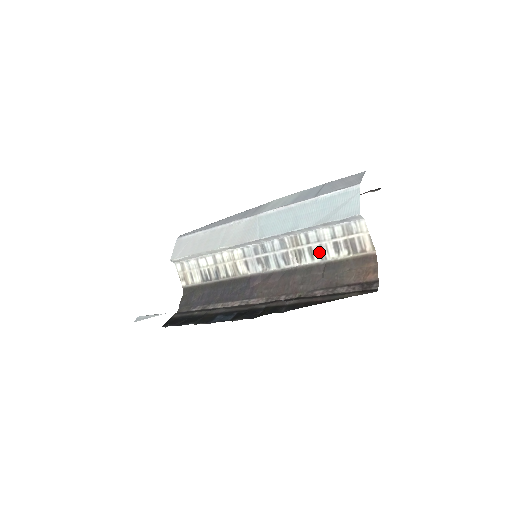
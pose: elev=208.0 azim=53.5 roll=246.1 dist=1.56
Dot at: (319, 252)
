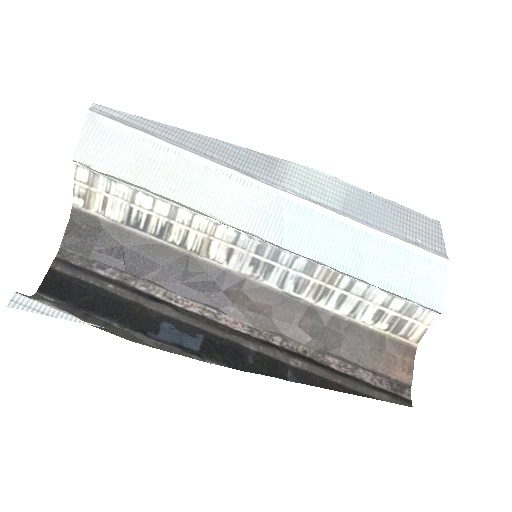
Dot at: (352, 307)
